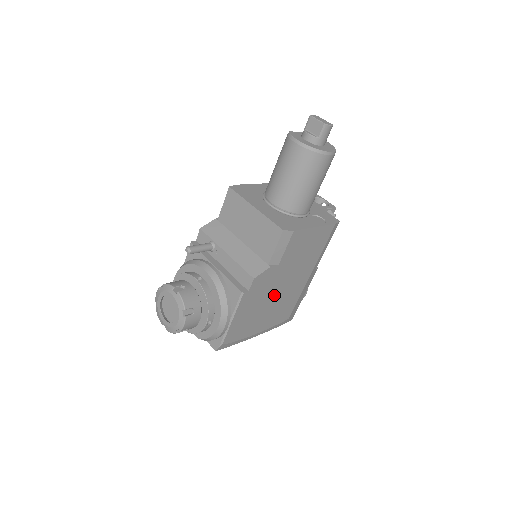
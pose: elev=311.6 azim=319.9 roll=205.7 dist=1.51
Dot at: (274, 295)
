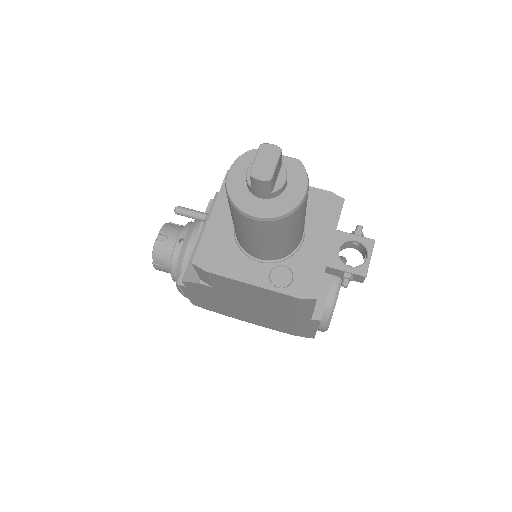
Dot at: (238, 306)
